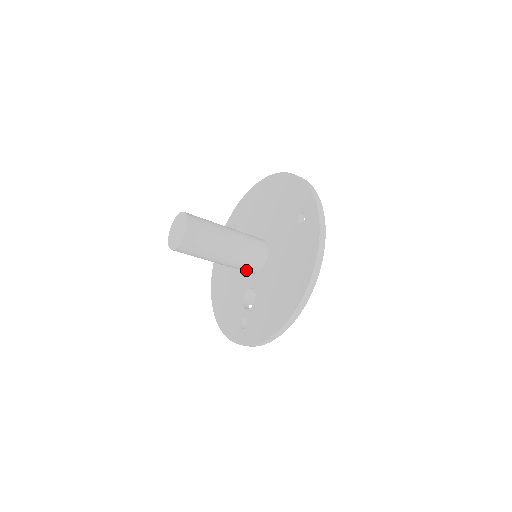
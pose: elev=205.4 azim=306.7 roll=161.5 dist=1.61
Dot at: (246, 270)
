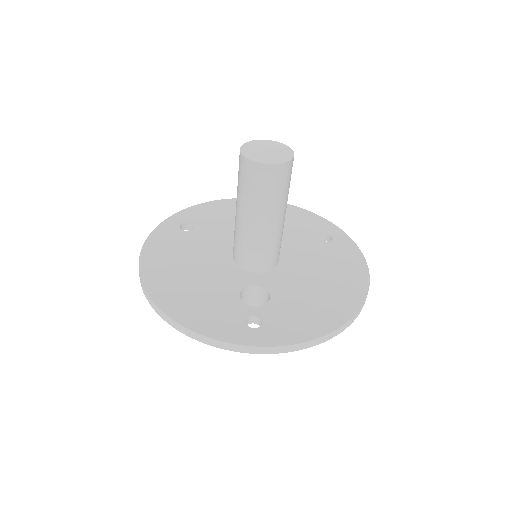
Dot at: (262, 260)
